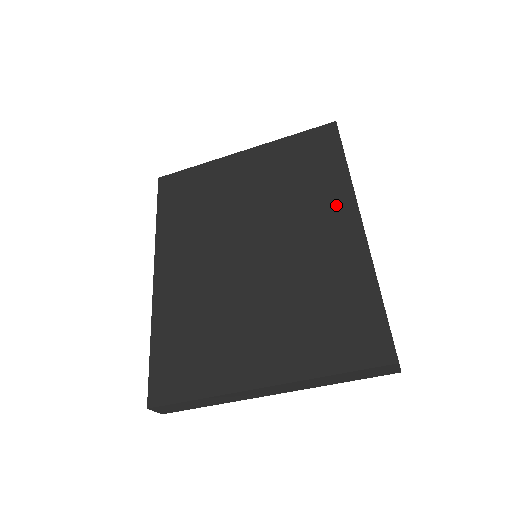
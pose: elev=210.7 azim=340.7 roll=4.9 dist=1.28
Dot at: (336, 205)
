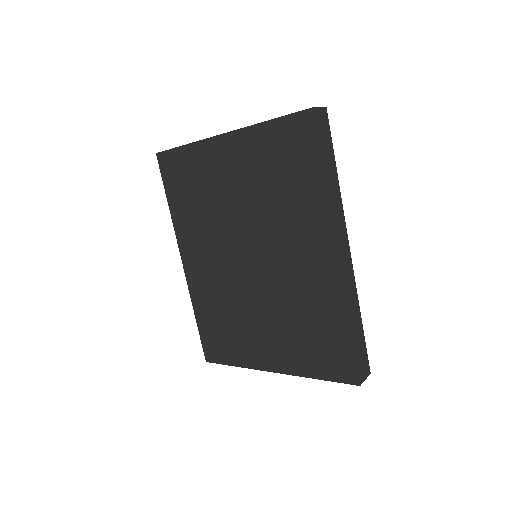
Dot at: (314, 231)
